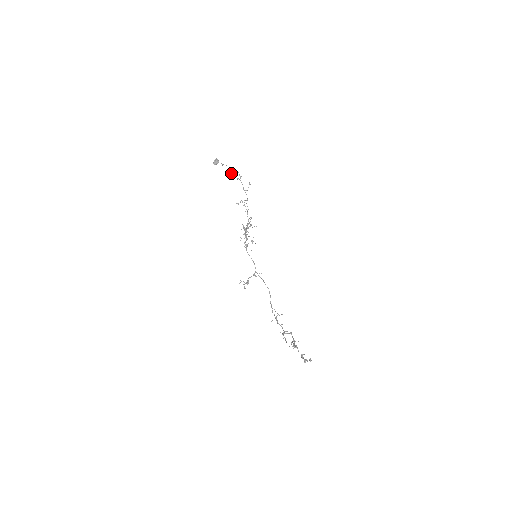
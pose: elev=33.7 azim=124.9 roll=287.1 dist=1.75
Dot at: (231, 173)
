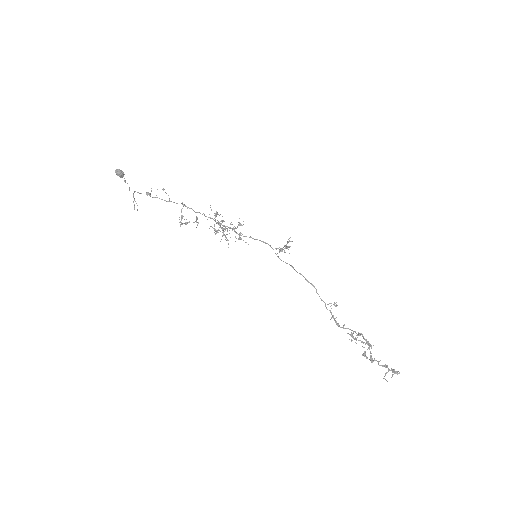
Dot at: occluded
